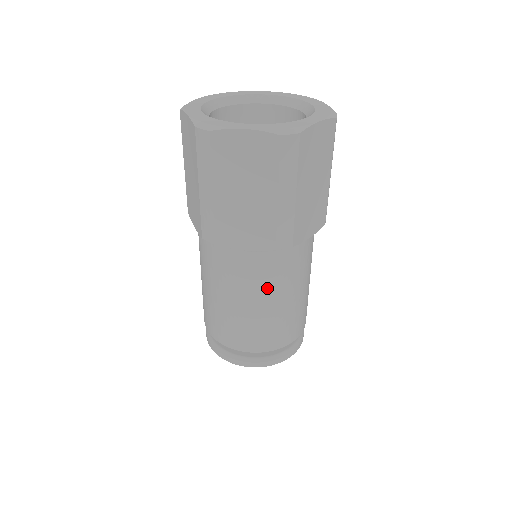
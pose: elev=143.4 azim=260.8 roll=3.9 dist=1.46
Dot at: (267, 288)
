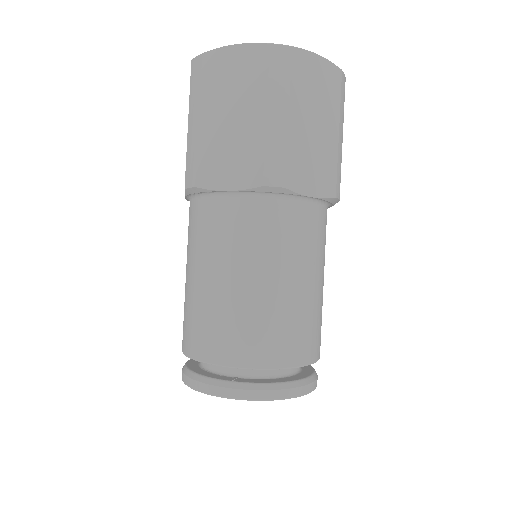
Dot at: (253, 254)
